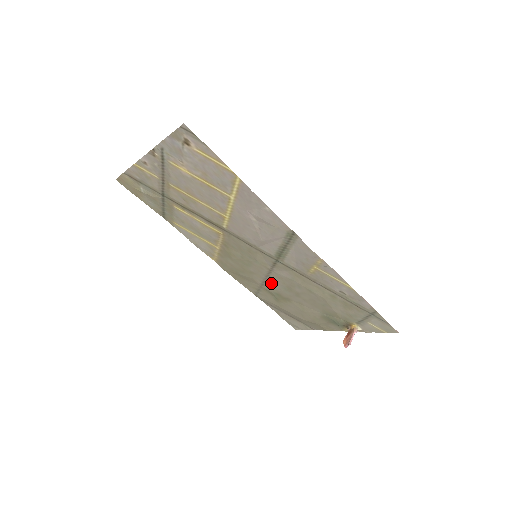
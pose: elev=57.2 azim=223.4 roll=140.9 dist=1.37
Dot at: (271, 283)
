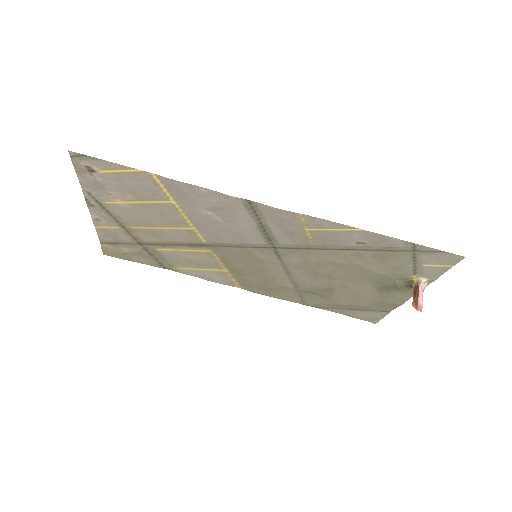
Dot at: (299, 280)
